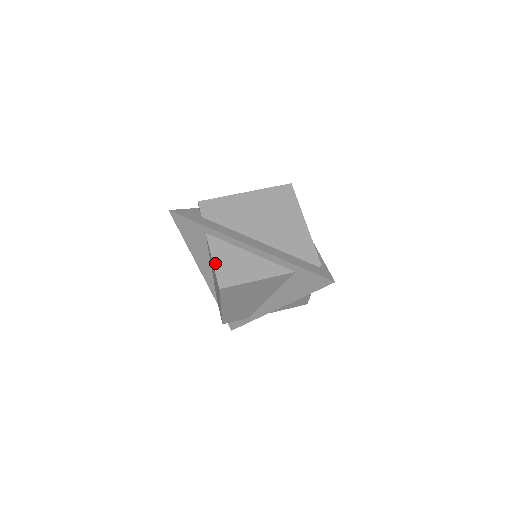
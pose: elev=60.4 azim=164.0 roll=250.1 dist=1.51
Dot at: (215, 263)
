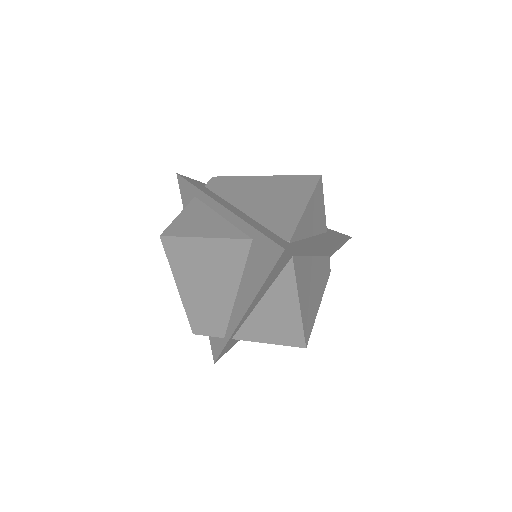
Dot at: (178, 217)
